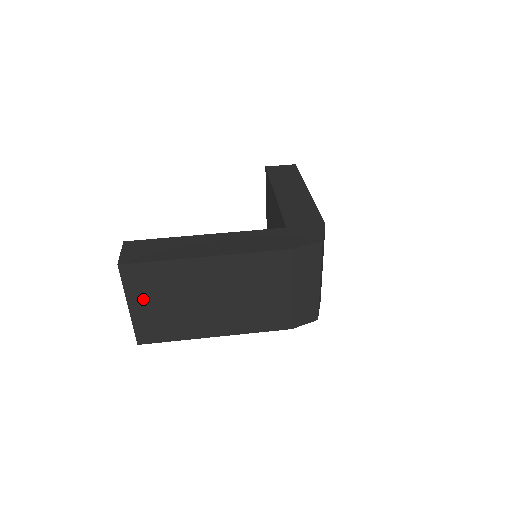
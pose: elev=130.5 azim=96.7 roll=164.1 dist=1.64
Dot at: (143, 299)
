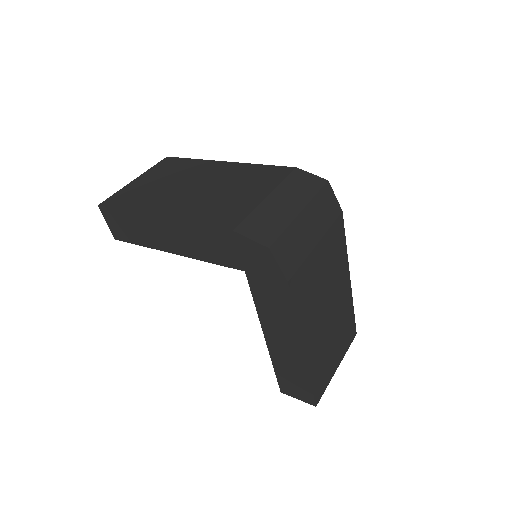
Dot at: (151, 177)
